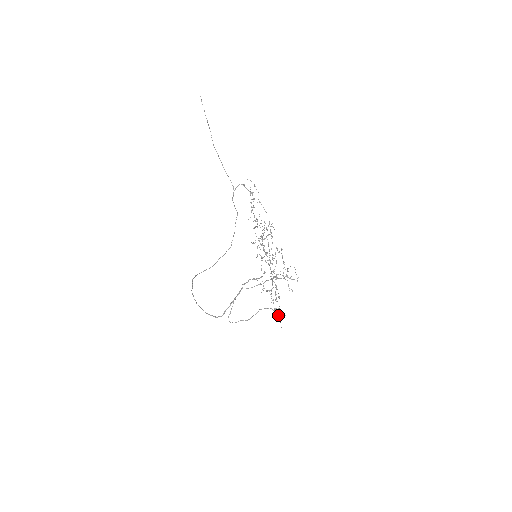
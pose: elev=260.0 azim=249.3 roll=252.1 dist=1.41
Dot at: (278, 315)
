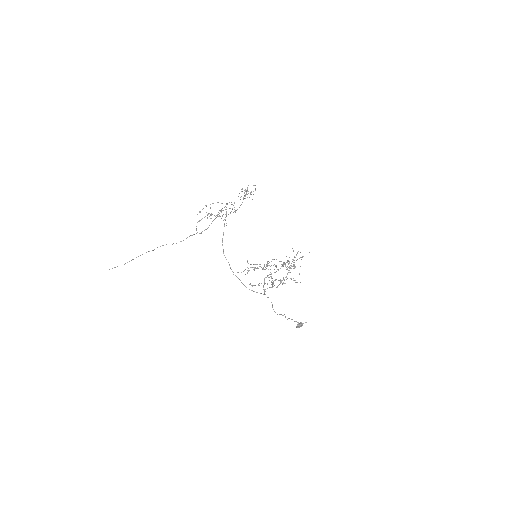
Dot at: occluded
